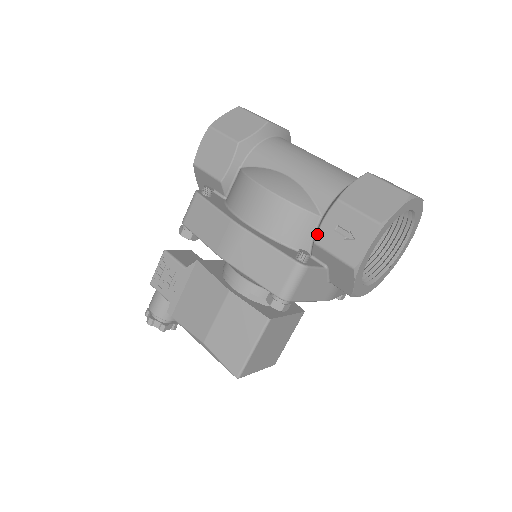
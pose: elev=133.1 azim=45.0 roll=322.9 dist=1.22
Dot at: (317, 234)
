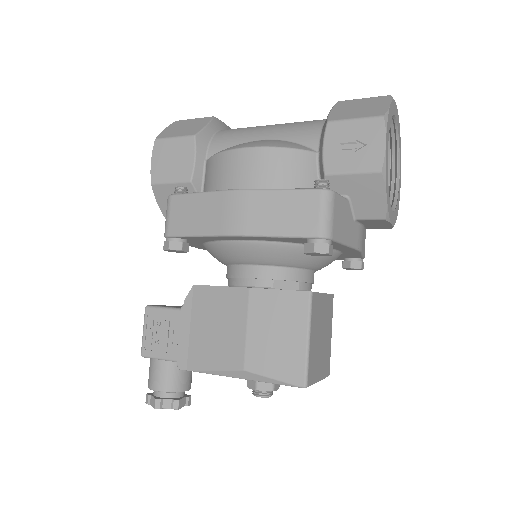
Dot at: (323, 164)
